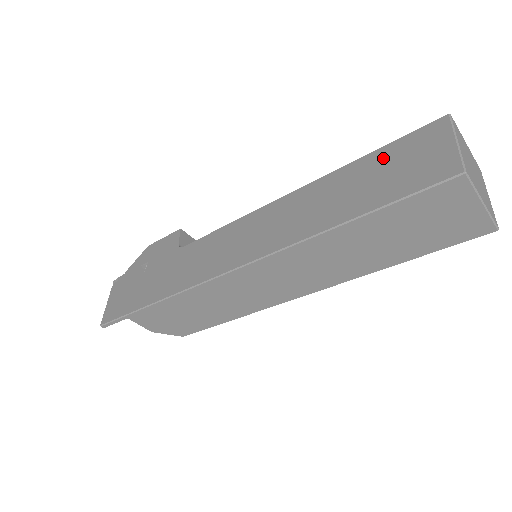
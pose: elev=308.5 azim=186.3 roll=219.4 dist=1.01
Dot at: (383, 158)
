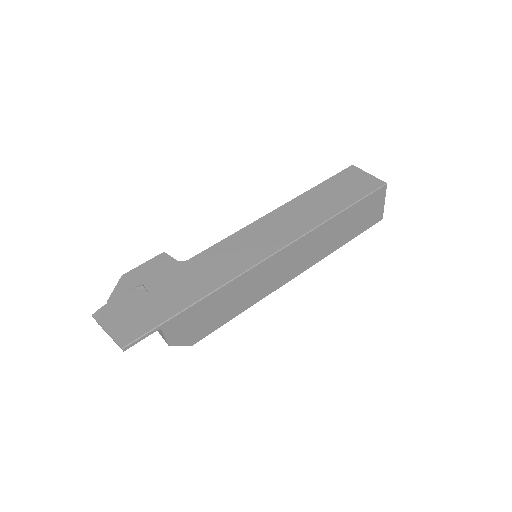
Dot at: (333, 184)
